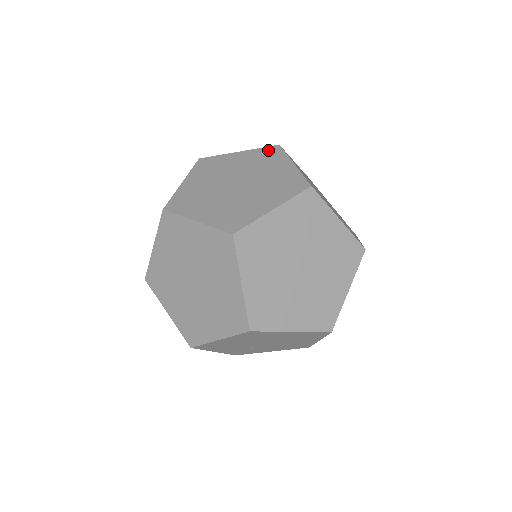
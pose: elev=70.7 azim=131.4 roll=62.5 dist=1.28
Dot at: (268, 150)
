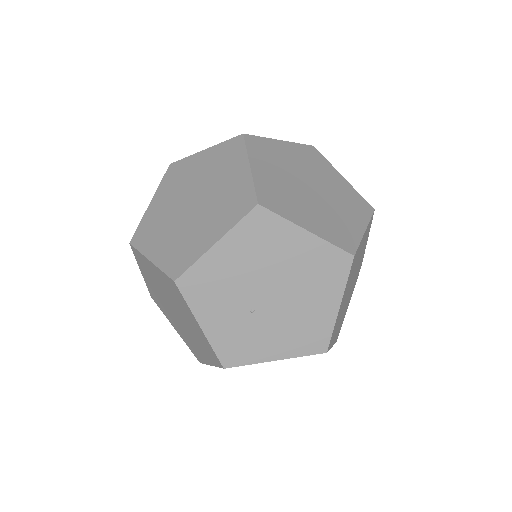
Dot at: occluded
